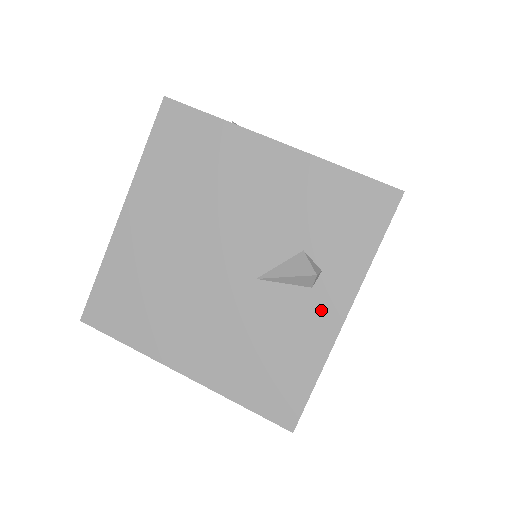
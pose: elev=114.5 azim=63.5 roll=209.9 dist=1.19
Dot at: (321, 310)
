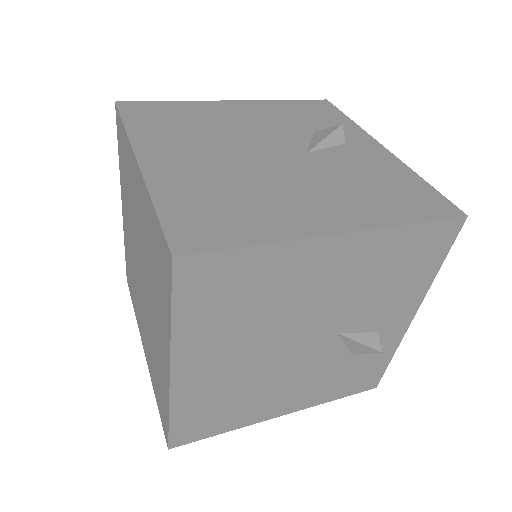
Dot at: (367, 150)
